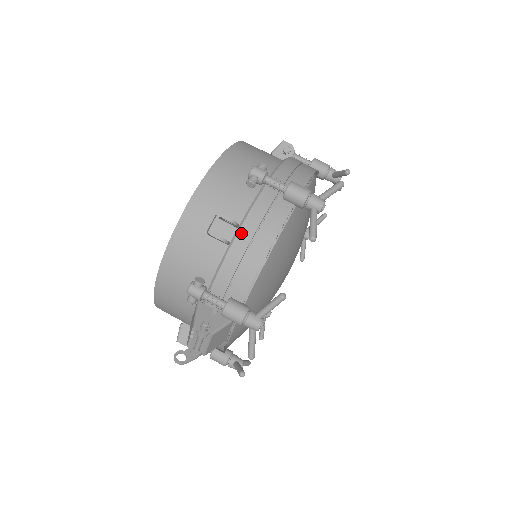
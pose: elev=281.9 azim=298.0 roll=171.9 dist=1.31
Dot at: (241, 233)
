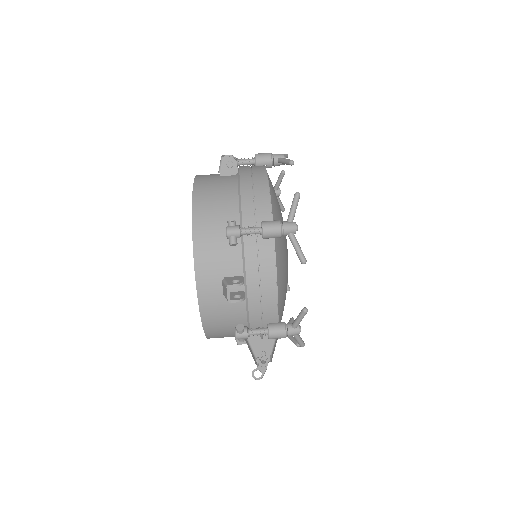
Dot at: (249, 283)
